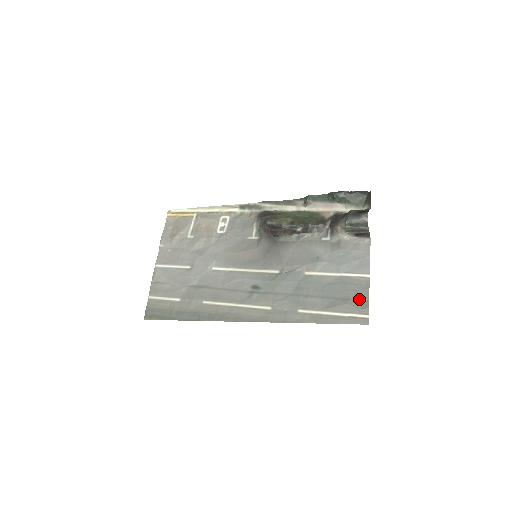
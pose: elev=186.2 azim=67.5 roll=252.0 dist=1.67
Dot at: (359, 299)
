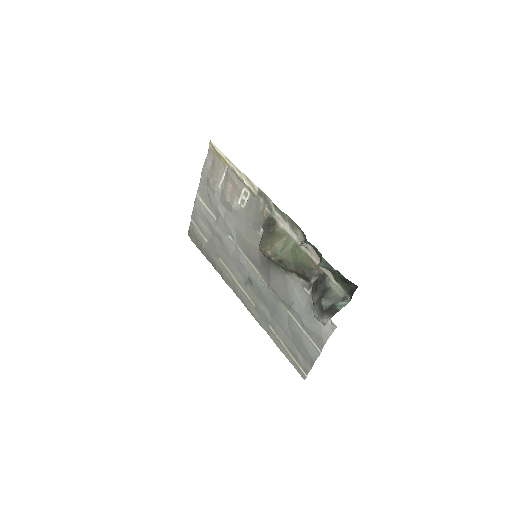
Dot at: (306, 360)
